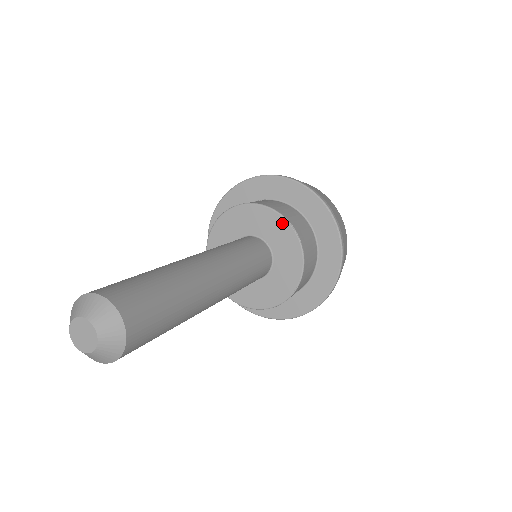
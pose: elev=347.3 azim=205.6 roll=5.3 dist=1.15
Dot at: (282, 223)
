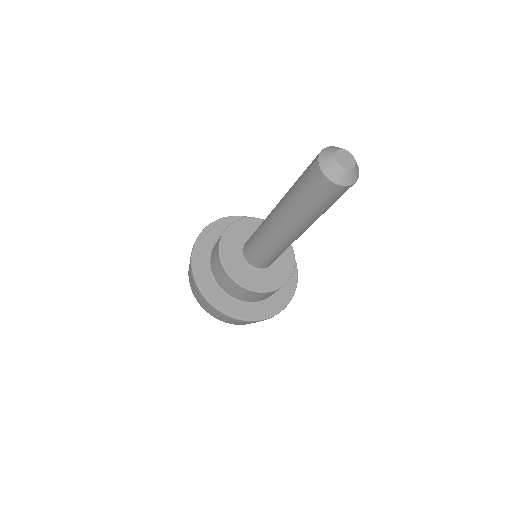
Dot at: (291, 263)
